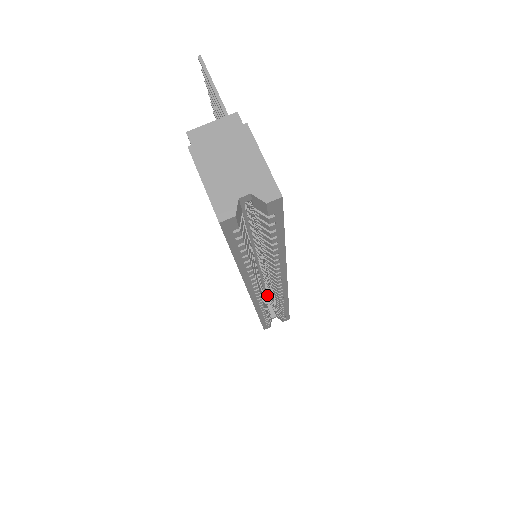
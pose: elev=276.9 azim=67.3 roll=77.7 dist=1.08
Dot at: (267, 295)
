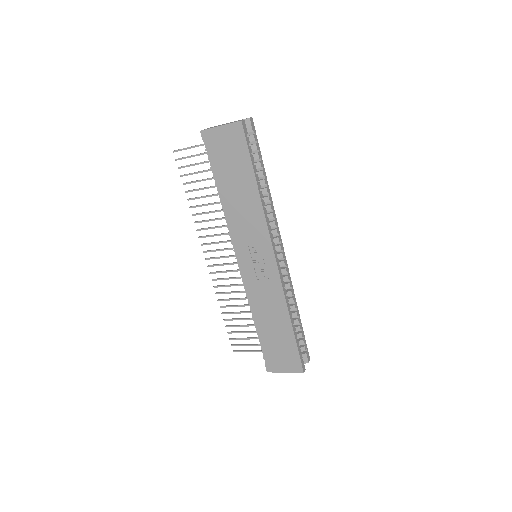
Dot at: occluded
